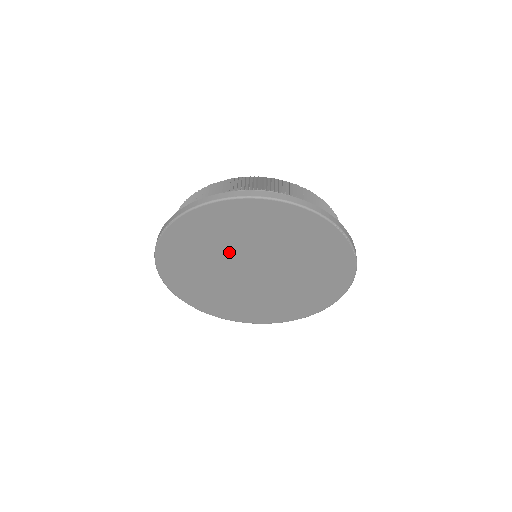
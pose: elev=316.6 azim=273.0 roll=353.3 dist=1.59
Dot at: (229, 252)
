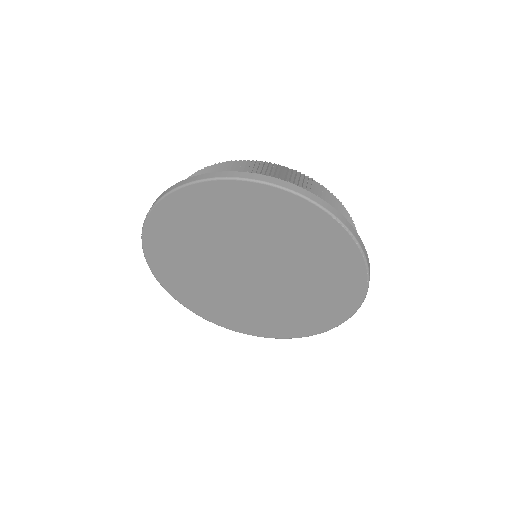
Dot at: (219, 247)
